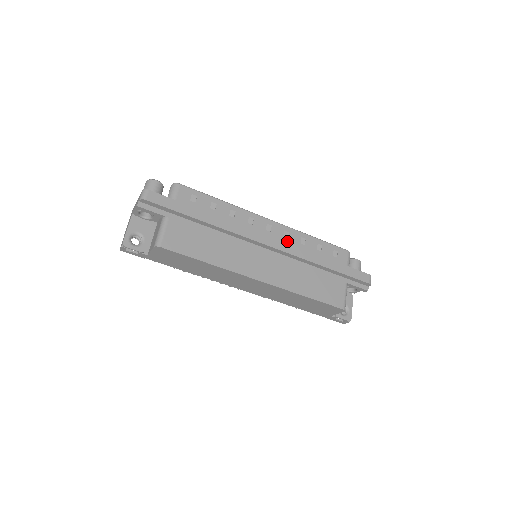
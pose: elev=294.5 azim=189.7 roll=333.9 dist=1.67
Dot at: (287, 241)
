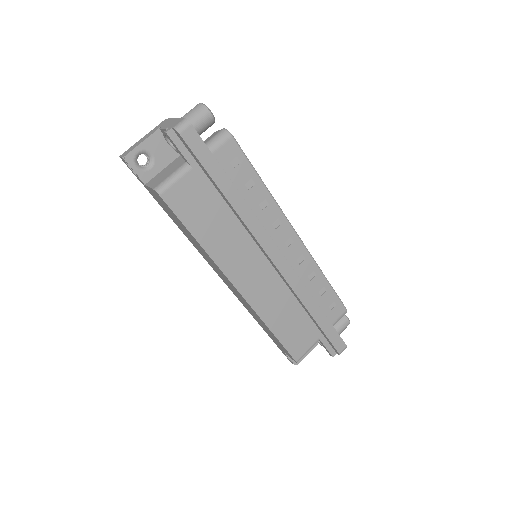
Dot at: (296, 266)
